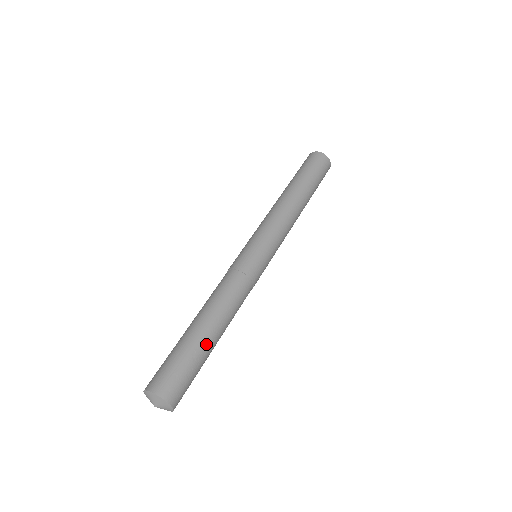
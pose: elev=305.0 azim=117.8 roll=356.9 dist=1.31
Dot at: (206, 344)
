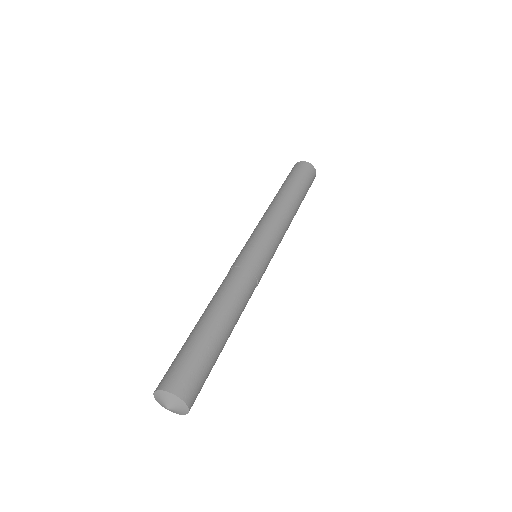
Dot at: (218, 340)
